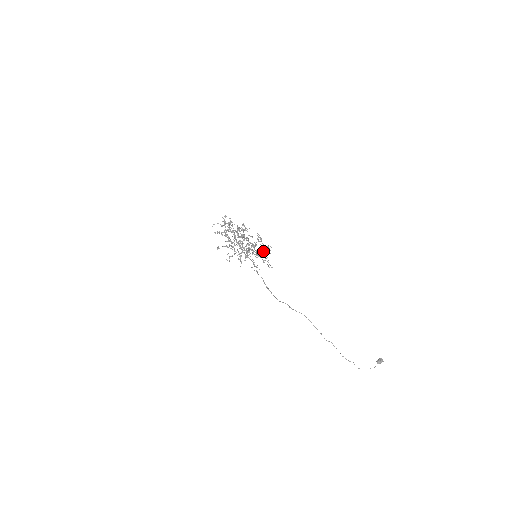
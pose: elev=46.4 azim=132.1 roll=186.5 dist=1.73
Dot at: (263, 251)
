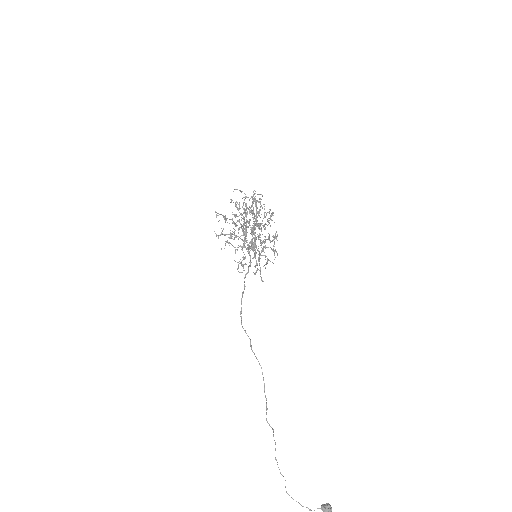
Dot at: occluded
